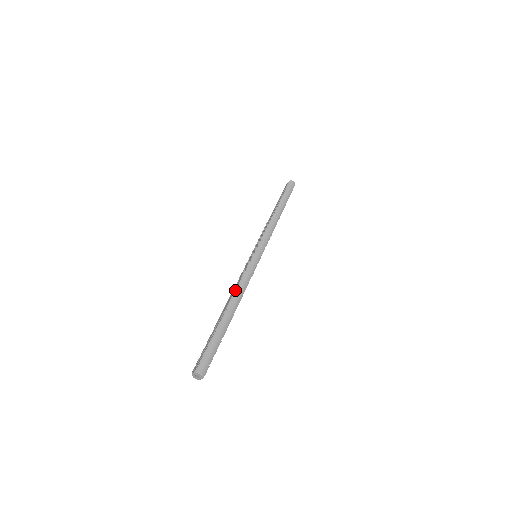
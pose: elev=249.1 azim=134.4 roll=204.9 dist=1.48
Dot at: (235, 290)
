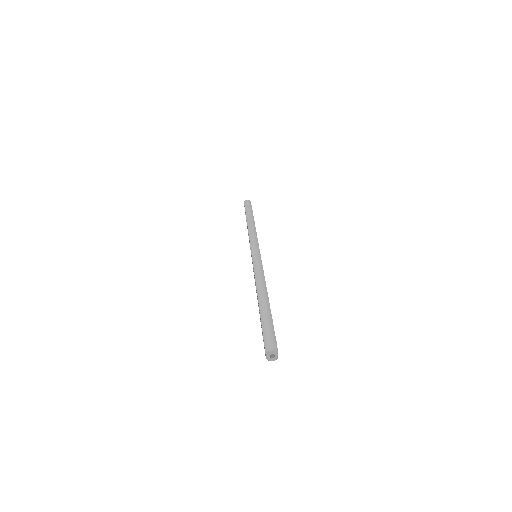
Dot at: occluded
